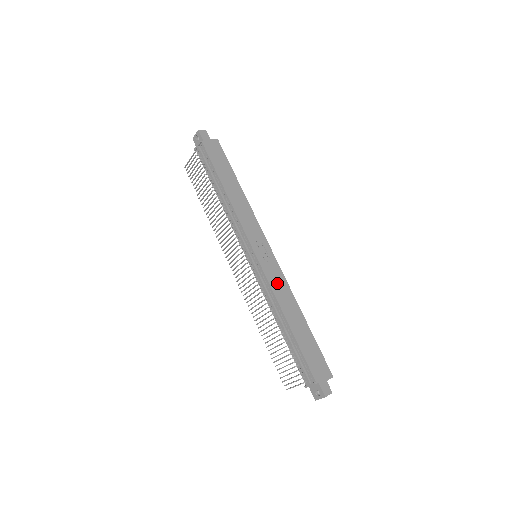
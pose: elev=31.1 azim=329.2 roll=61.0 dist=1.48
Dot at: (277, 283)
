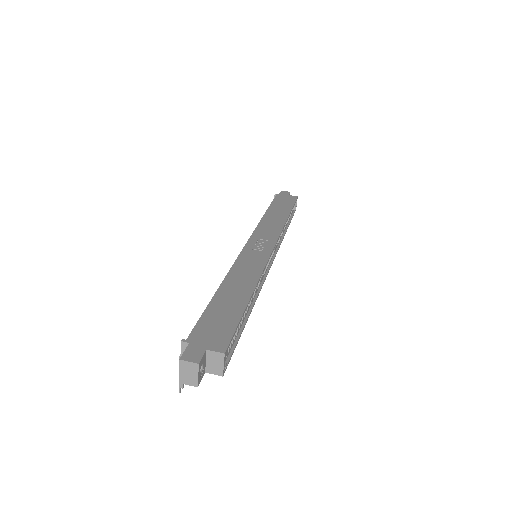
Dot at: (248, 264)
